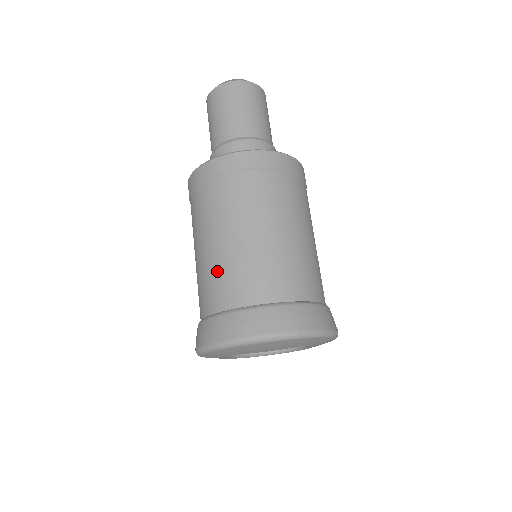
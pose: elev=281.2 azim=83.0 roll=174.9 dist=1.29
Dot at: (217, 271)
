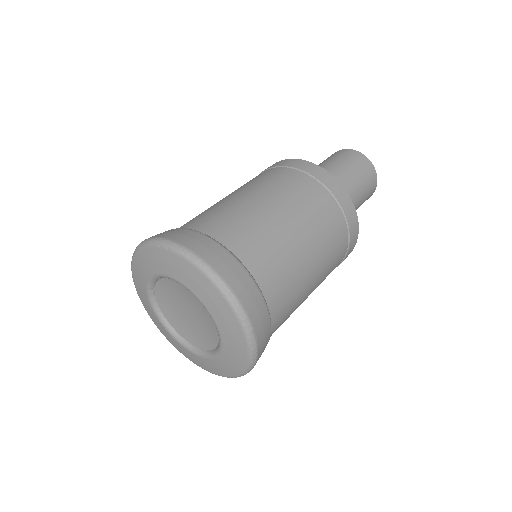
Dot at: (214, 208)
